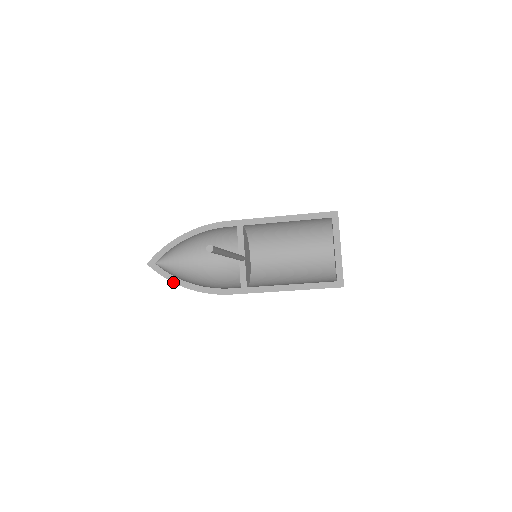
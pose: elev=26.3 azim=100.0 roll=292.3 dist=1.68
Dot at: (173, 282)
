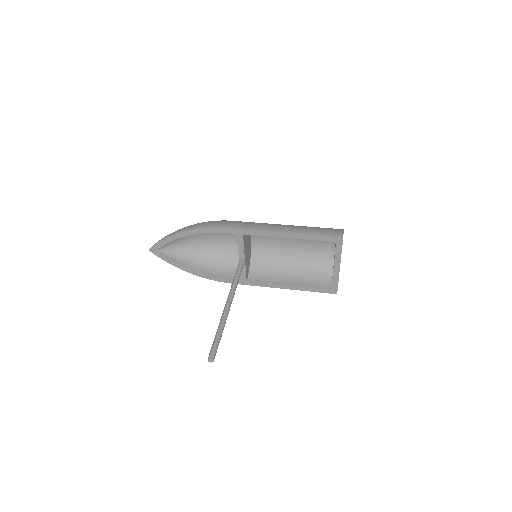
Dot at: occluded
